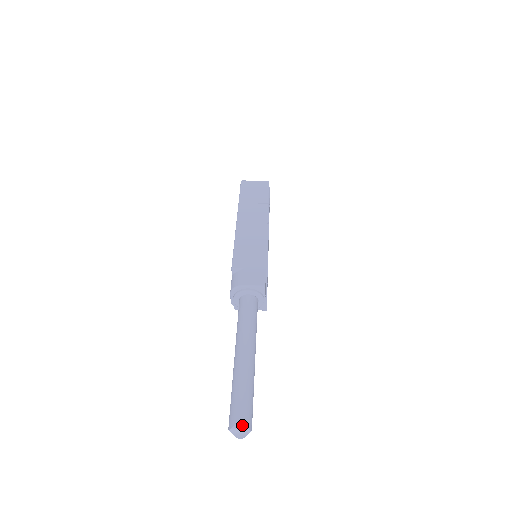
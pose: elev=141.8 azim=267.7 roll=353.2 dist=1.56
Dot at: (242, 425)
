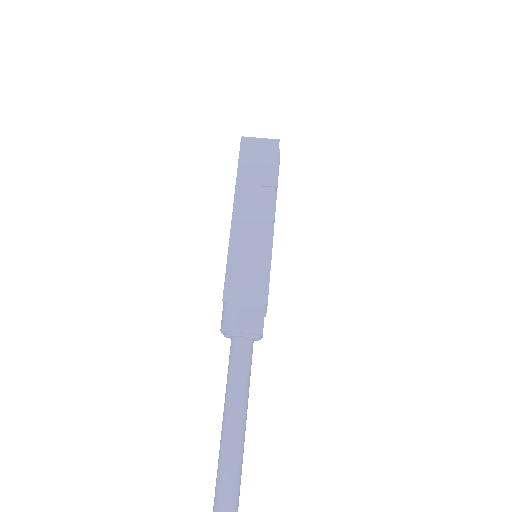
Dot at: out of frame
